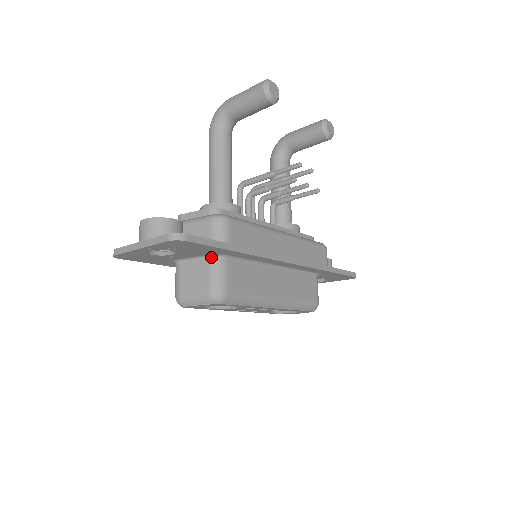
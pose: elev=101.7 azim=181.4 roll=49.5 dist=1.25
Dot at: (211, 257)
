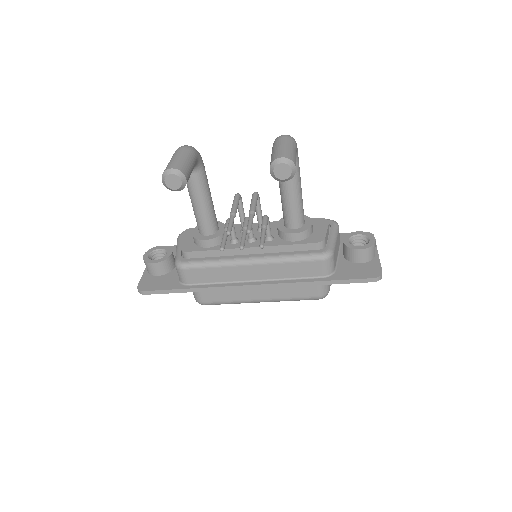
Dot at: occluded
